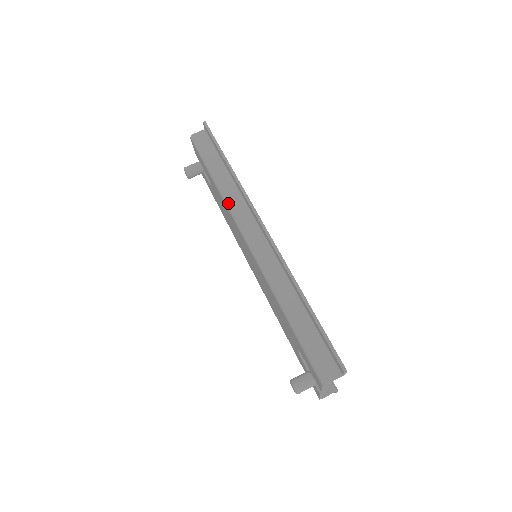
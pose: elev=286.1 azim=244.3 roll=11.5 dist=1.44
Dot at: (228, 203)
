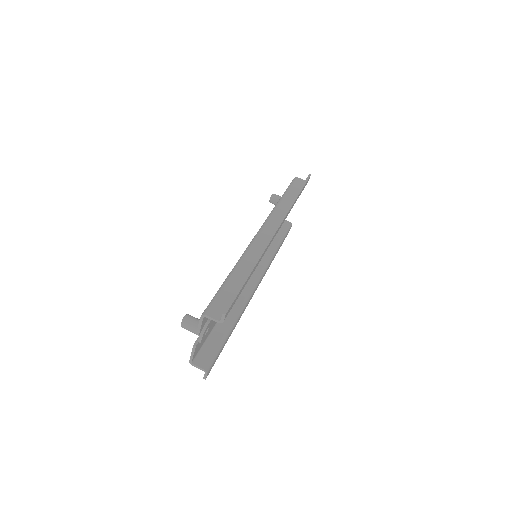
Dot at: (274, 210)
